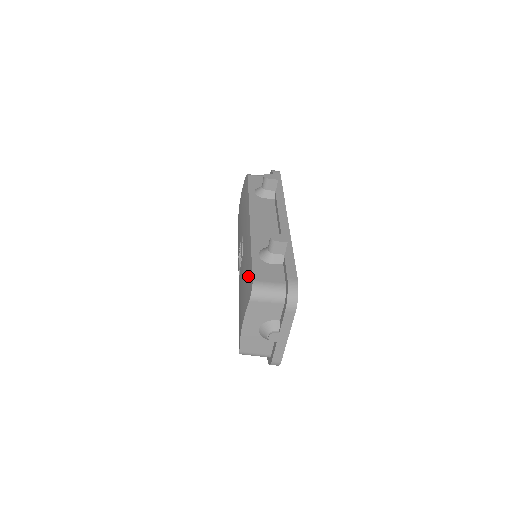
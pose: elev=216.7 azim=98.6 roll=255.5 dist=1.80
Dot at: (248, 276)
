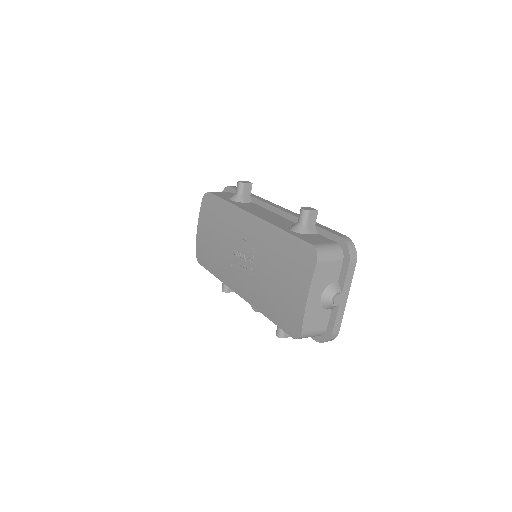
Dot at: (294, 249)
